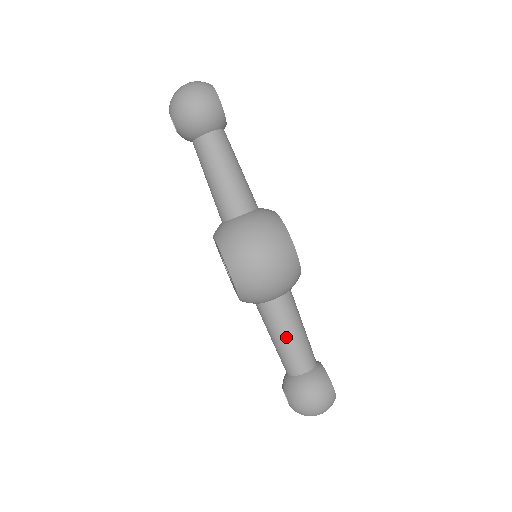
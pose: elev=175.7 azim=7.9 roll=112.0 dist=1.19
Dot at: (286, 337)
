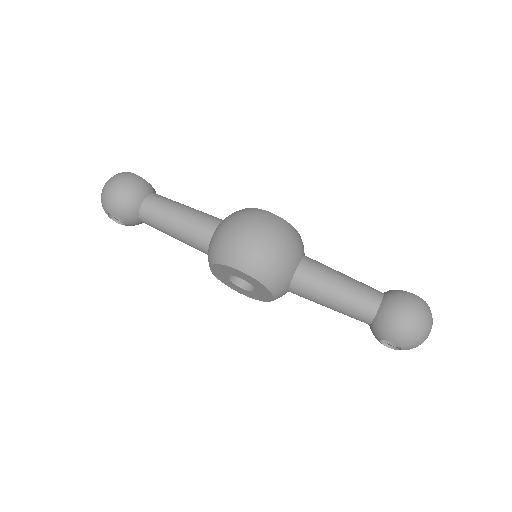
Dot at: (335, 289)
